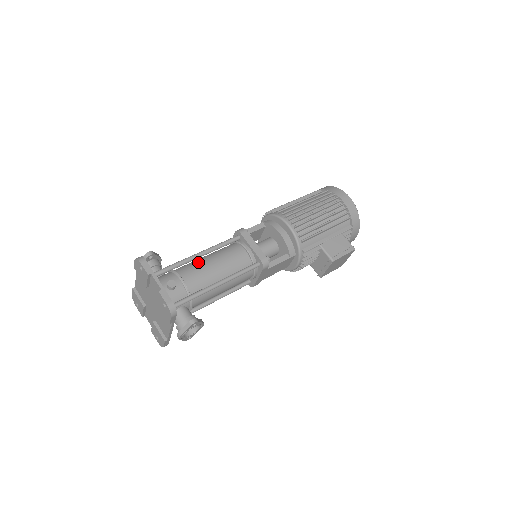
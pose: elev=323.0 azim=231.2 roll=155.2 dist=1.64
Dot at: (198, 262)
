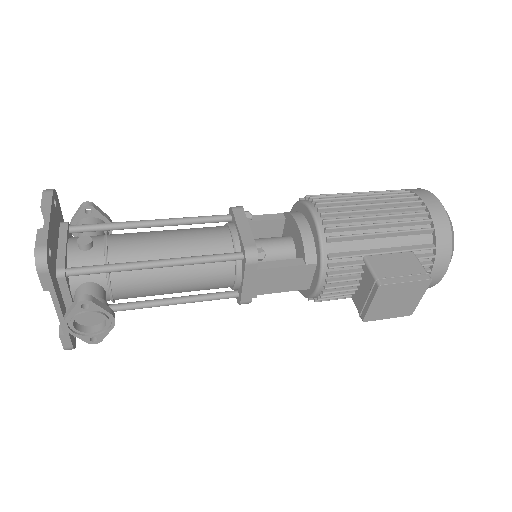
Dot at: (150, 231)
